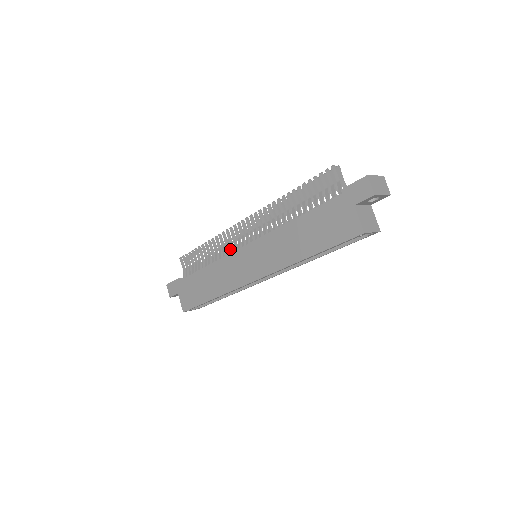
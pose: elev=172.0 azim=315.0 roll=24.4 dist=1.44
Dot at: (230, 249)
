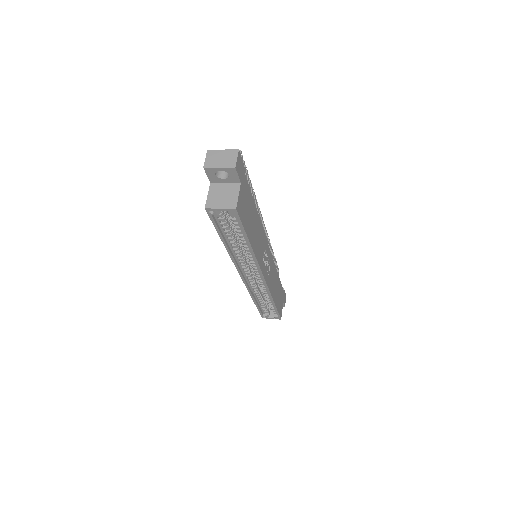
Dot at: occluded
